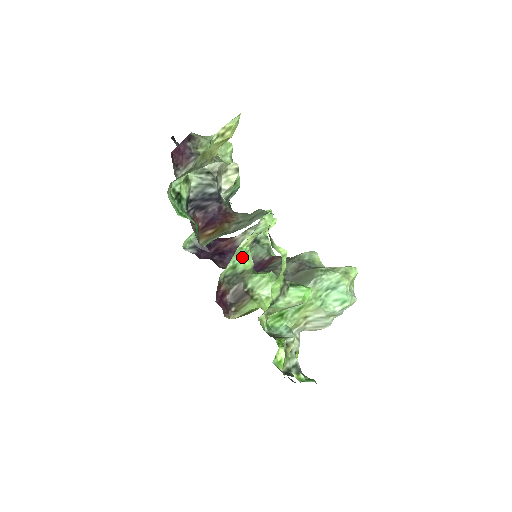
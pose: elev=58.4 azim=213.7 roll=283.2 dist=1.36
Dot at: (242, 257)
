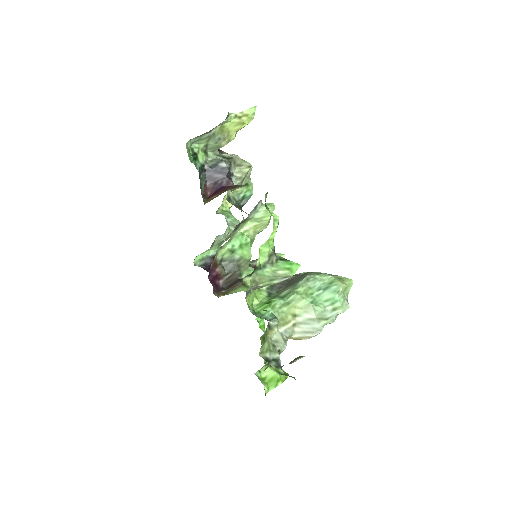
Dot at: (242, 245)
